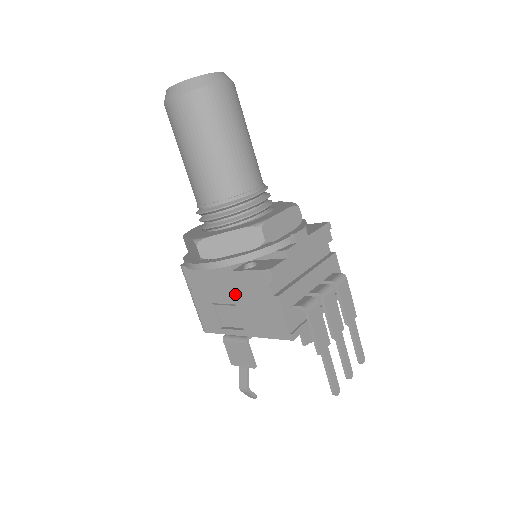
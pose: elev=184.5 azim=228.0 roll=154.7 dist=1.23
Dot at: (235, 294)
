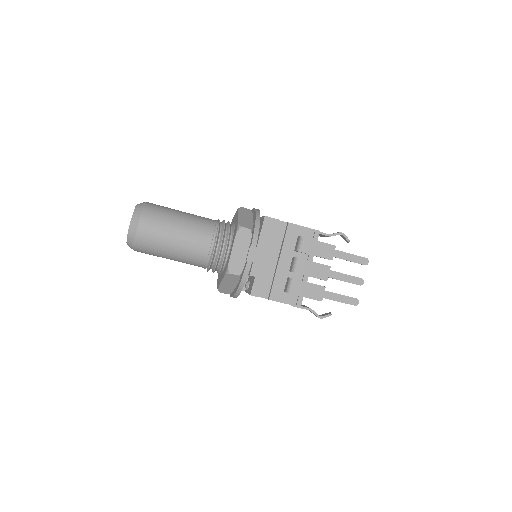
Dot at: occluded
